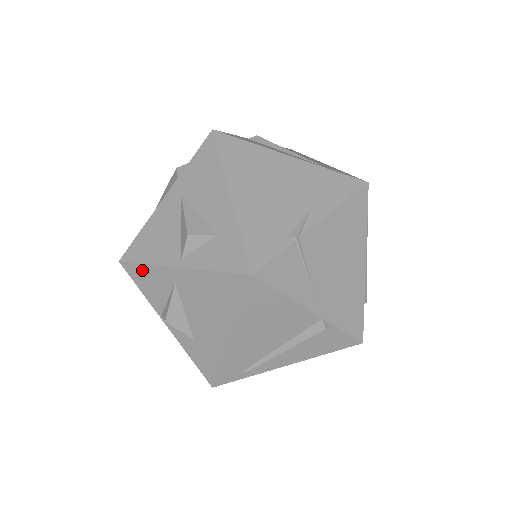
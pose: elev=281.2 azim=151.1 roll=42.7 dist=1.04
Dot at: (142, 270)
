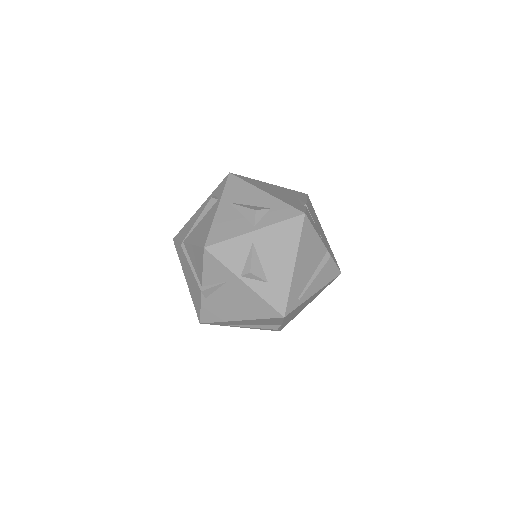
Dot at: (225, 246)
